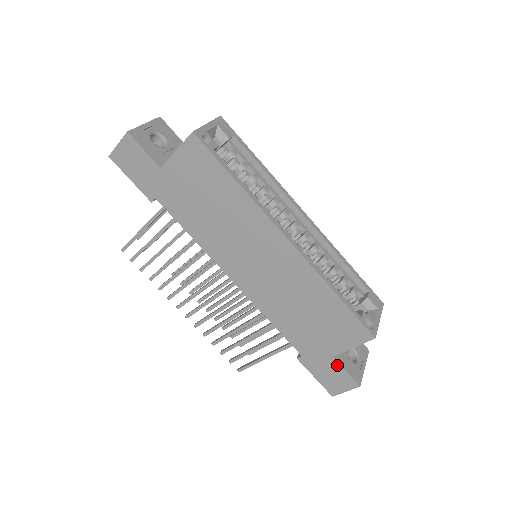
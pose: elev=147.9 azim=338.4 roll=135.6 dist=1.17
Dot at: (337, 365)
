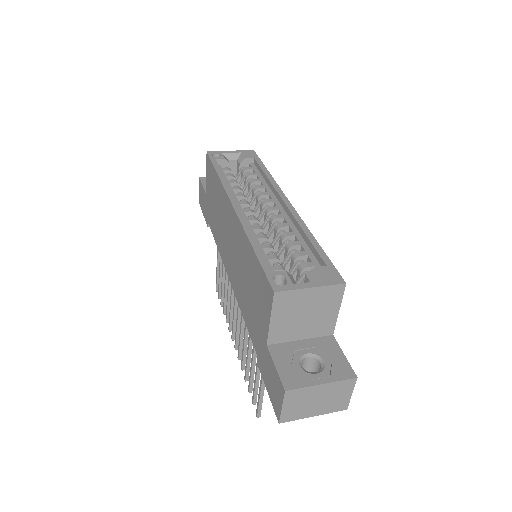
Dot at: (270, 358)
